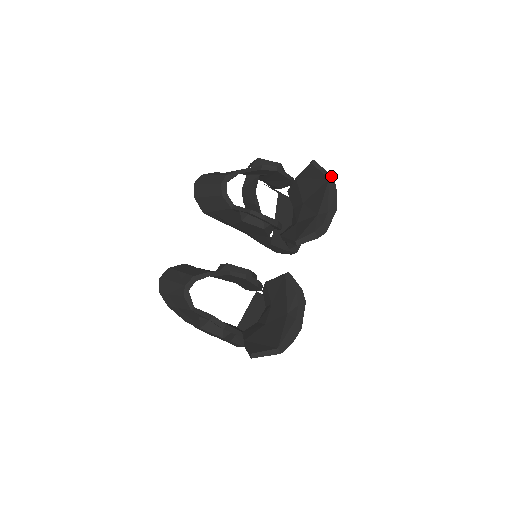
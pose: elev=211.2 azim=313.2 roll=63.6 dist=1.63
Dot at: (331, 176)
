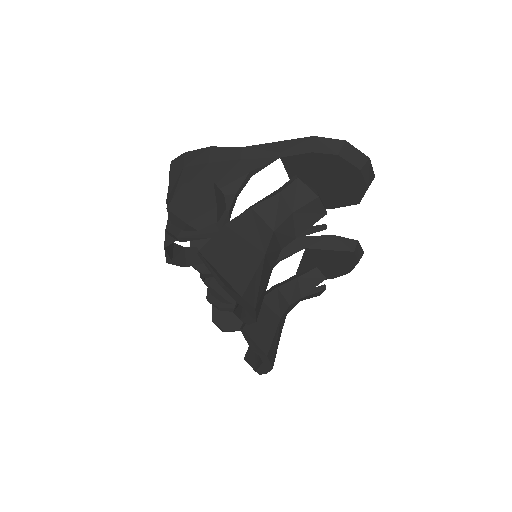
Dot at: (222, 283)
